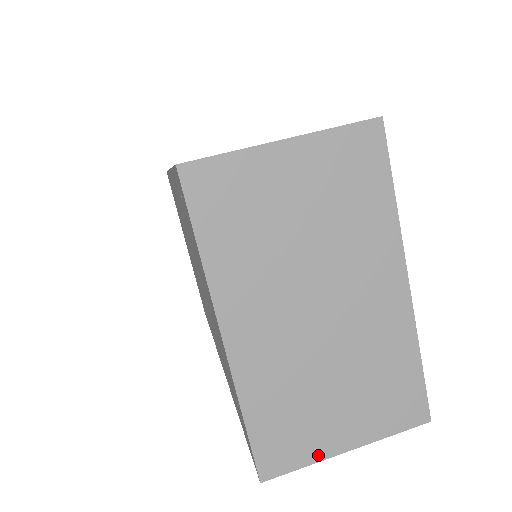
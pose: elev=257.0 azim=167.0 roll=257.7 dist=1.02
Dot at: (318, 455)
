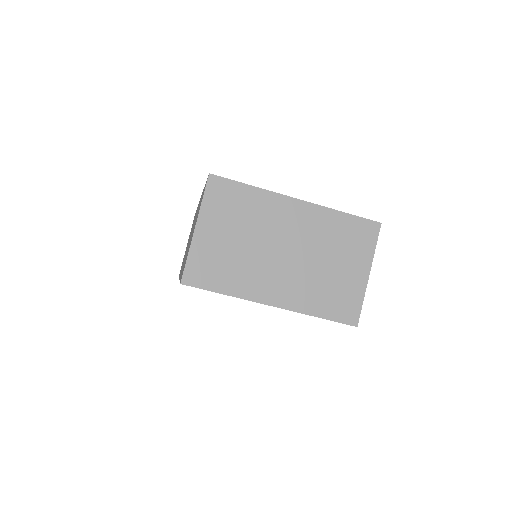
Dot at: (361, 291)
